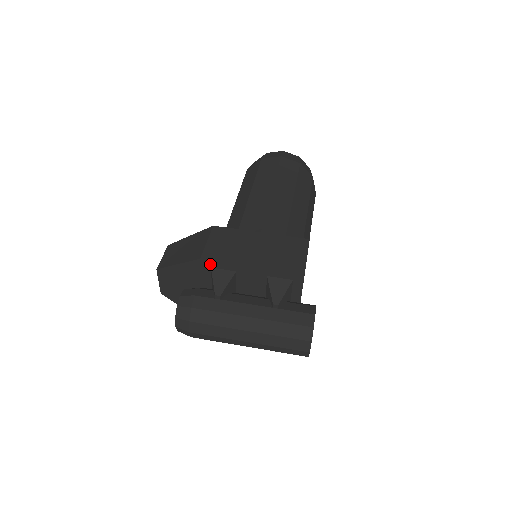
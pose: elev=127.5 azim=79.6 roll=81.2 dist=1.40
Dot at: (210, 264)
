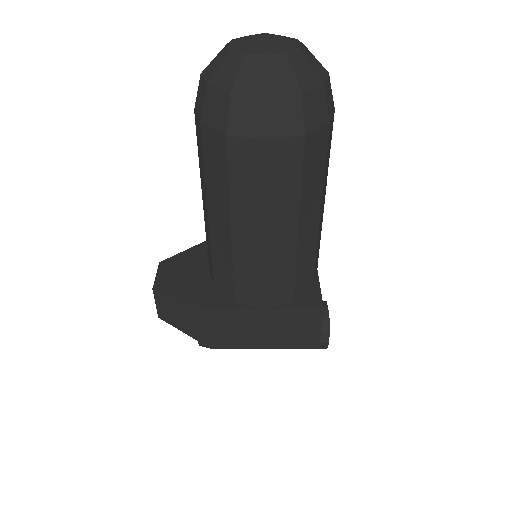
Dot at: occluded
